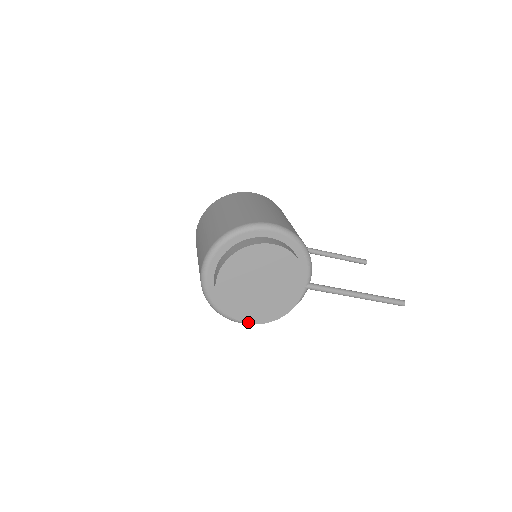
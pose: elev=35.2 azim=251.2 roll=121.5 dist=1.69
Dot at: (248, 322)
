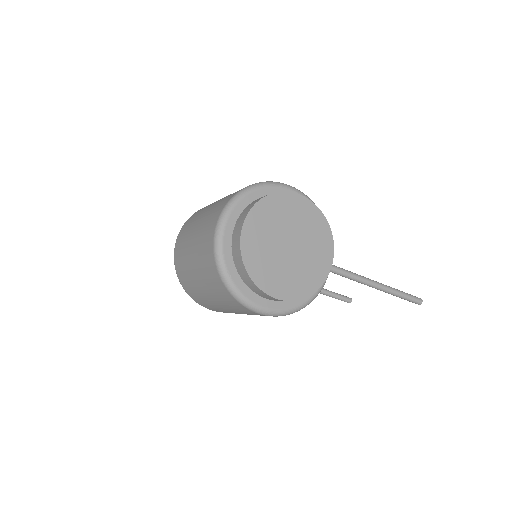
Dot at: (276, 297)
